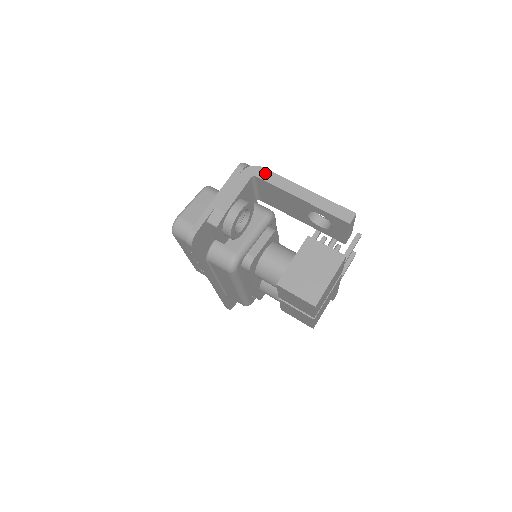
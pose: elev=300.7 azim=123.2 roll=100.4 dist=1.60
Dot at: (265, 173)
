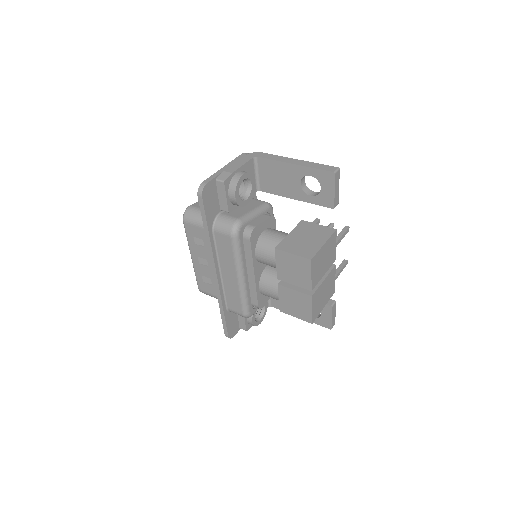
Dot at: (264, 155)
